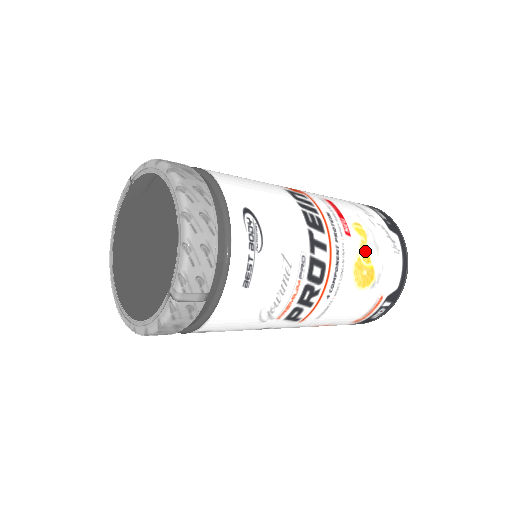
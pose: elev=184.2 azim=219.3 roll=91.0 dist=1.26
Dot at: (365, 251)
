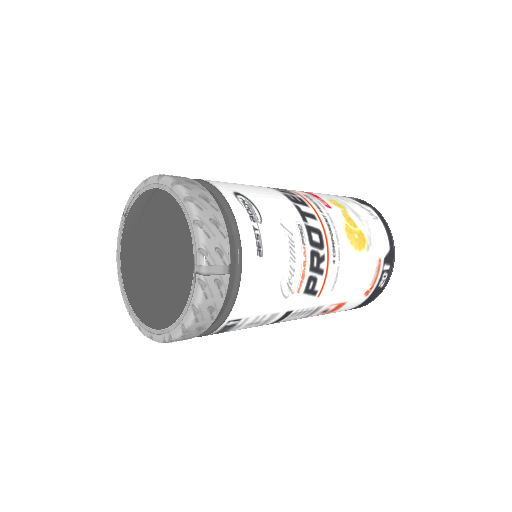
Dot at: (349, 218)
